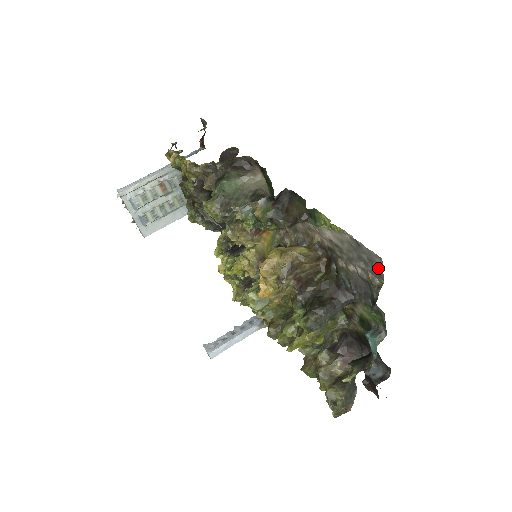
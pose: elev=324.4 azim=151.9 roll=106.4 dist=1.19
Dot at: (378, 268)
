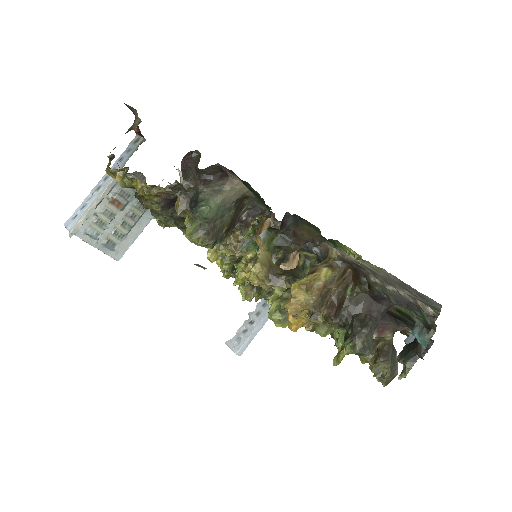
Dot at: (433, 305)
